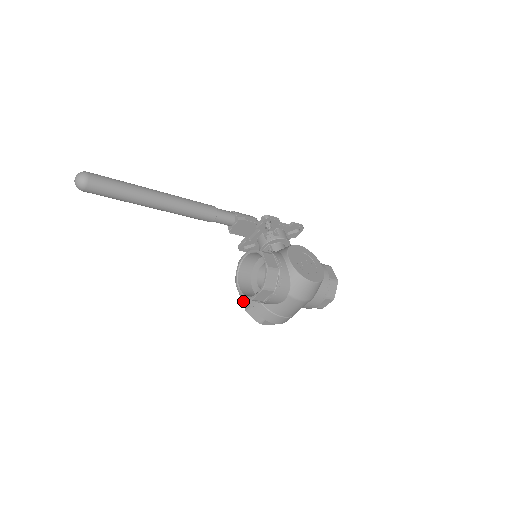
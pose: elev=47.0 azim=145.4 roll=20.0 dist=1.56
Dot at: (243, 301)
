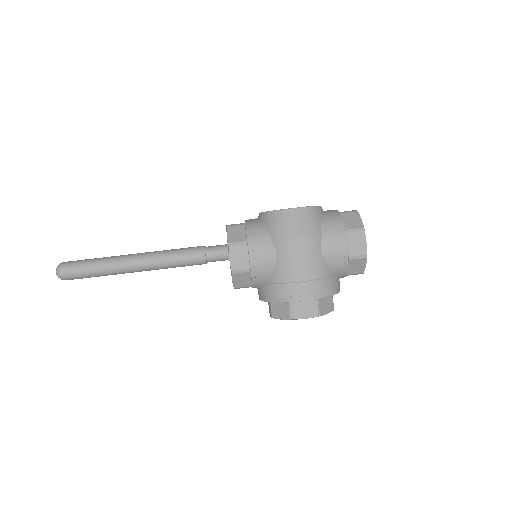
Dot at: occluded
